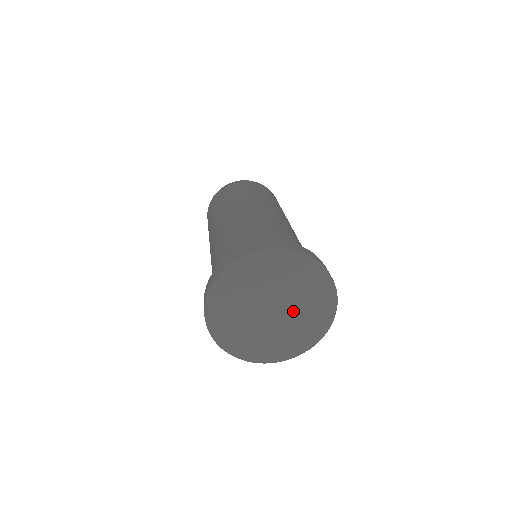
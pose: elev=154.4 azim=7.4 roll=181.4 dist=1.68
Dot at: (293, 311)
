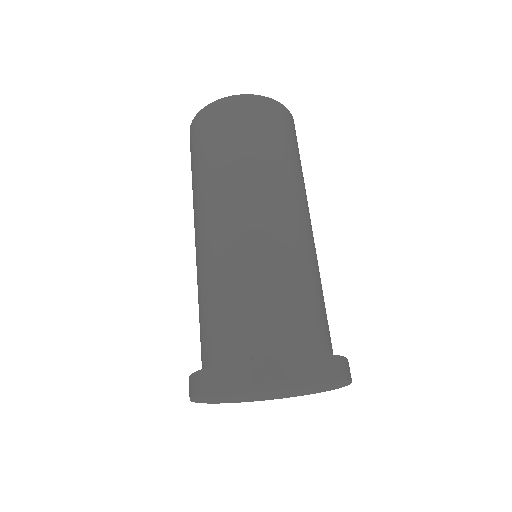
Dot at: (292, 391)
